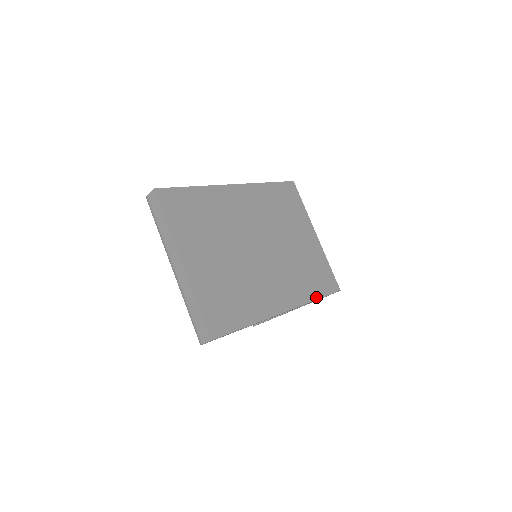
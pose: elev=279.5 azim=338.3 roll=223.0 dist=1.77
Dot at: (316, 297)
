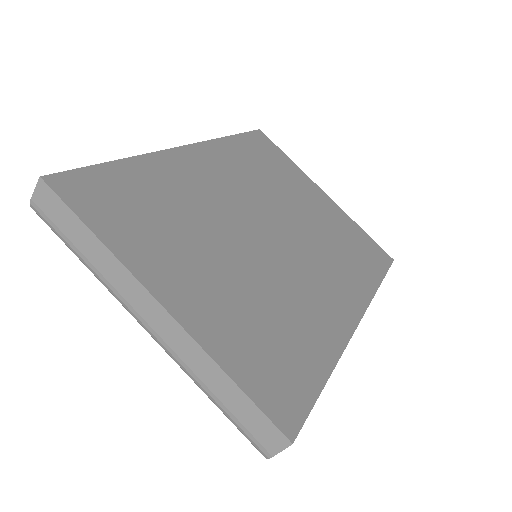
Dot at: (377, 281)
